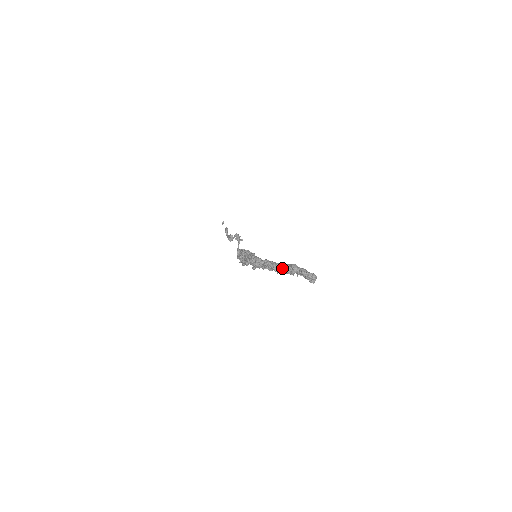
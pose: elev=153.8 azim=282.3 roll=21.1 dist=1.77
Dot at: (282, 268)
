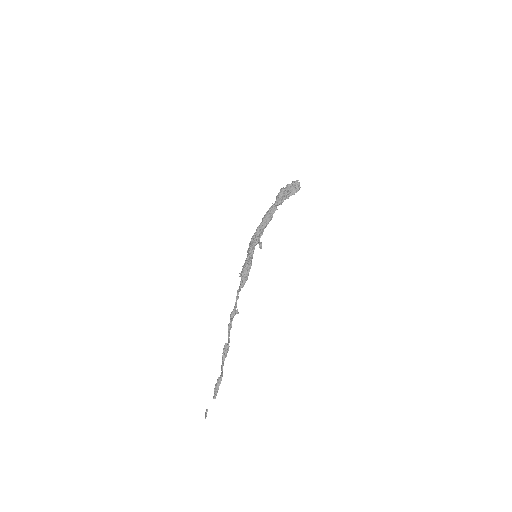
Dot at: (275, 202)
